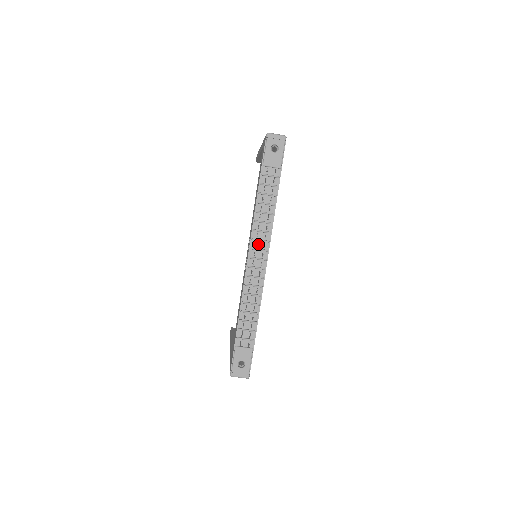
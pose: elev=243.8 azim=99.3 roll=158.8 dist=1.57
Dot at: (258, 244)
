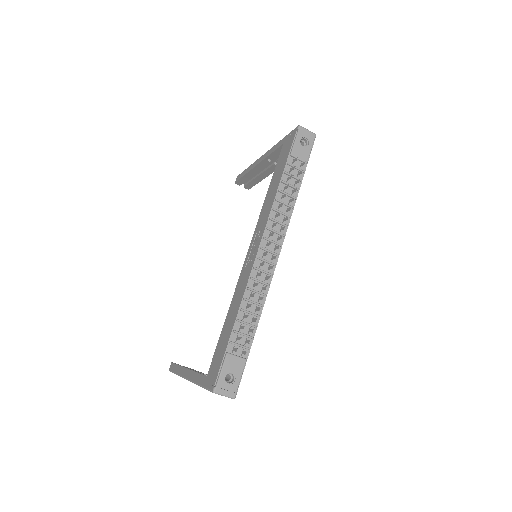
Dot at: occluded
